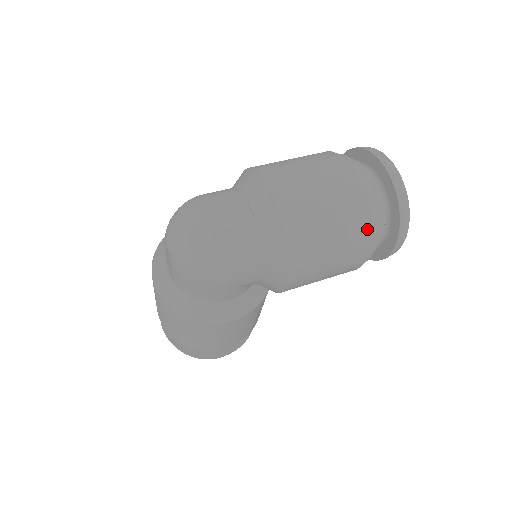
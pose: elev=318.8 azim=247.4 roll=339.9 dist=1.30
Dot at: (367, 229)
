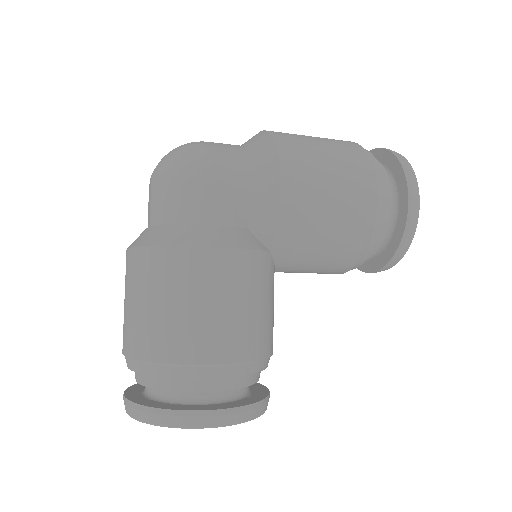
Dot at: (362, 153)
